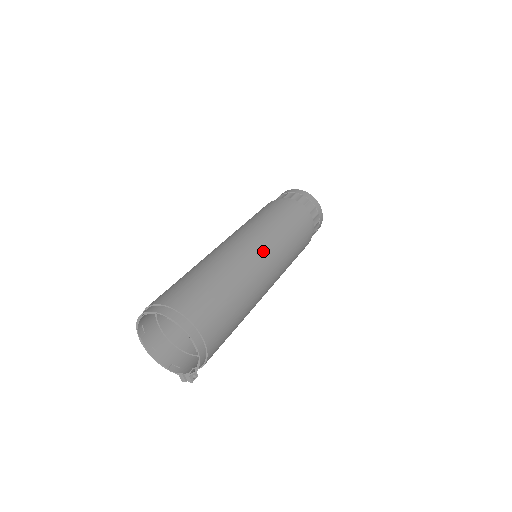
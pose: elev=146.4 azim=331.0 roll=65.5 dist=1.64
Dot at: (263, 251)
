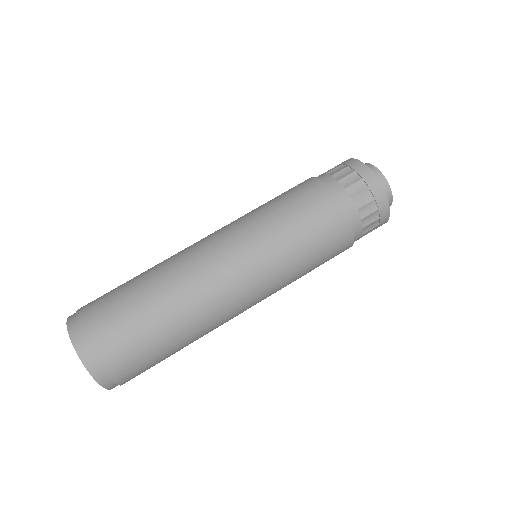
Dot at: (252, 305)
